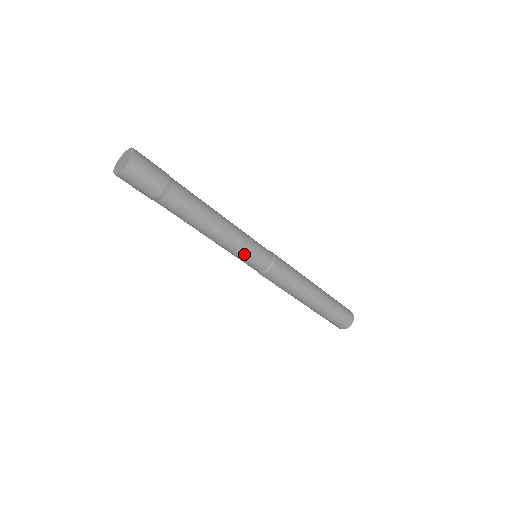
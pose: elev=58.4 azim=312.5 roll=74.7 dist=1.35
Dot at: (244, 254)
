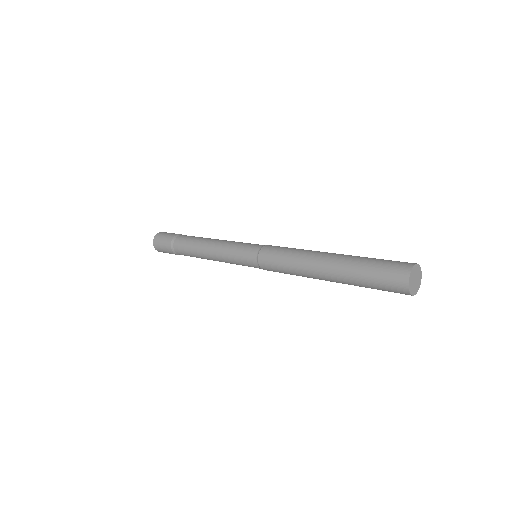
Dot at: (236, 247)
